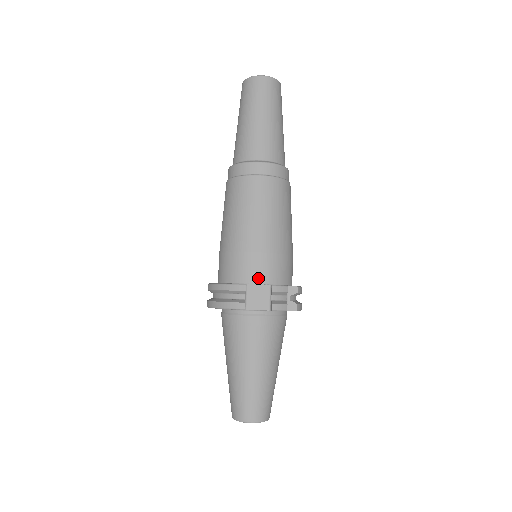
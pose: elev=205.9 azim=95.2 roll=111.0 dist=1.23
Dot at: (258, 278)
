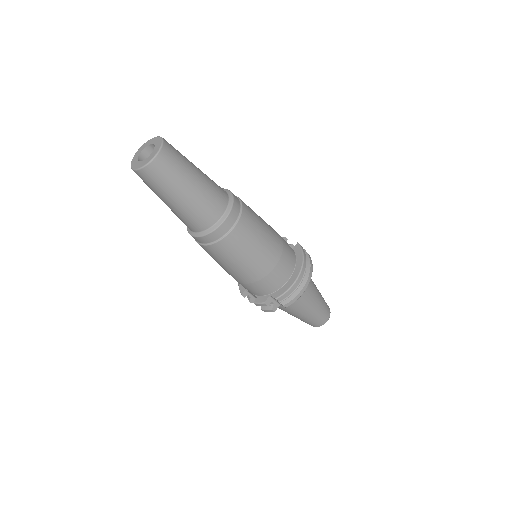
Dot at: occluded
